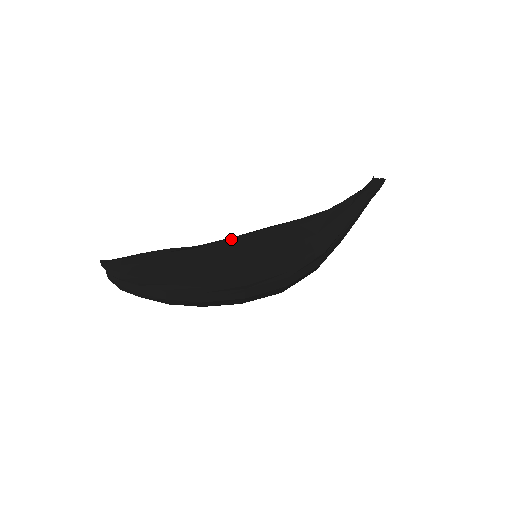
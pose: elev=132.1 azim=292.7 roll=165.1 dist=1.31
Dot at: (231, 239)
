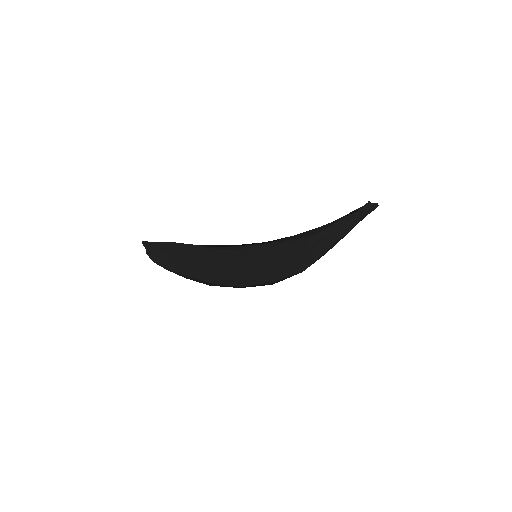
Dot at: (237, 251)
